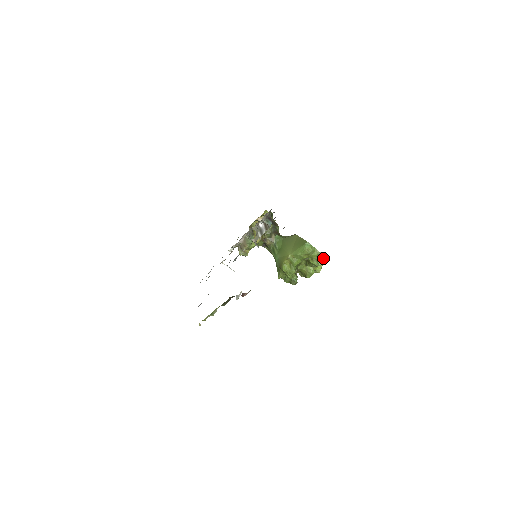
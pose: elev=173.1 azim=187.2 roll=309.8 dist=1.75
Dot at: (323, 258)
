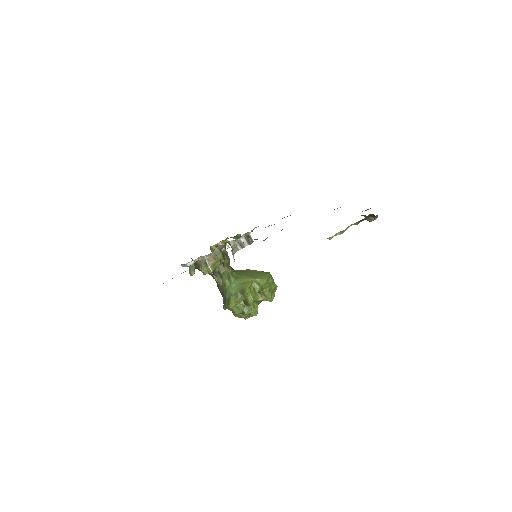
Dot at: (274, 294)
